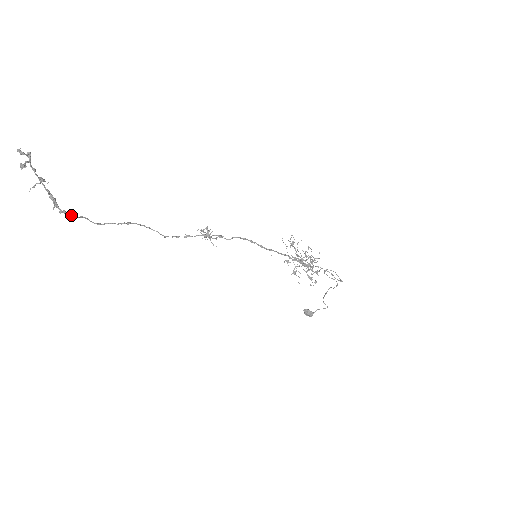
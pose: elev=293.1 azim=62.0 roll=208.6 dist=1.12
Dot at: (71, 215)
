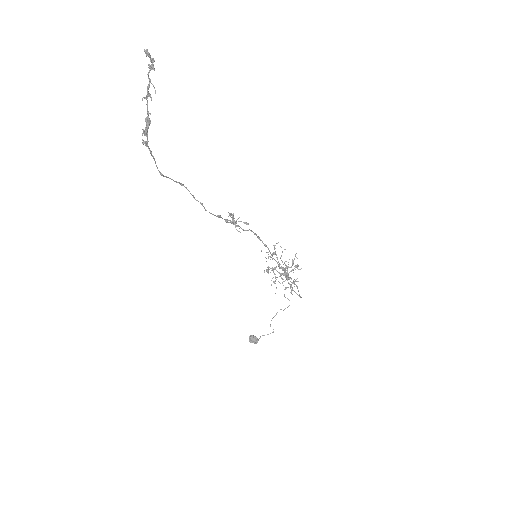
Dot at: occluded
